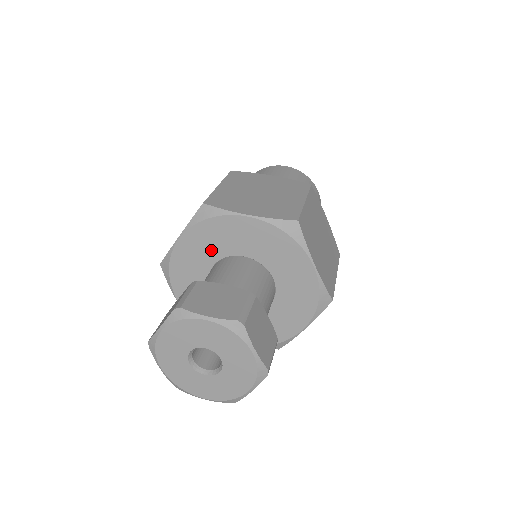
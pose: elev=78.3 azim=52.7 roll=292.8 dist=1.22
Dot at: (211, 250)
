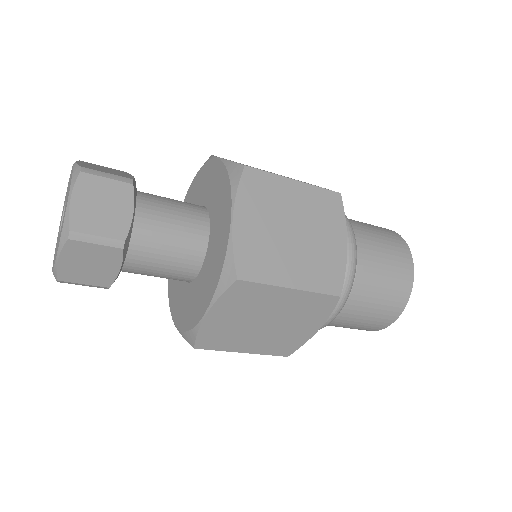
Dot at: (196, 200)
